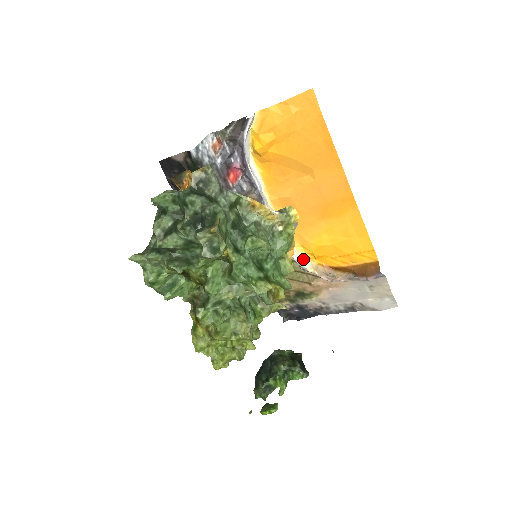
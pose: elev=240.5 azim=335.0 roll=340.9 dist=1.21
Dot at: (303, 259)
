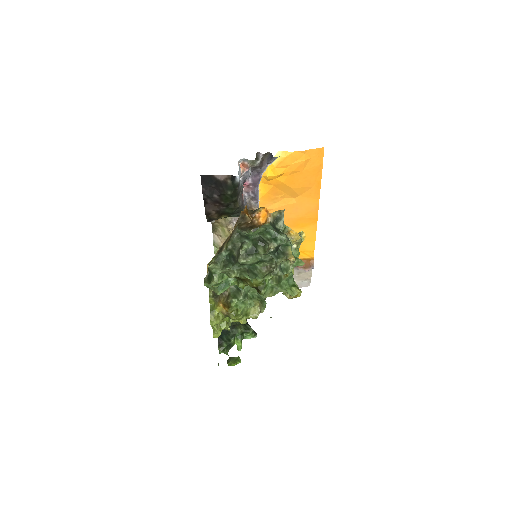
Dot at: occluded
